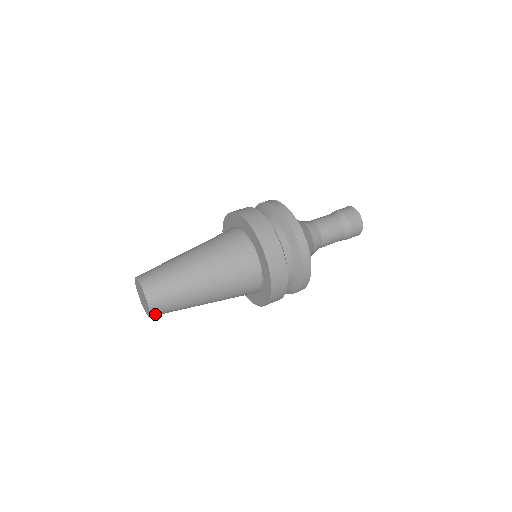
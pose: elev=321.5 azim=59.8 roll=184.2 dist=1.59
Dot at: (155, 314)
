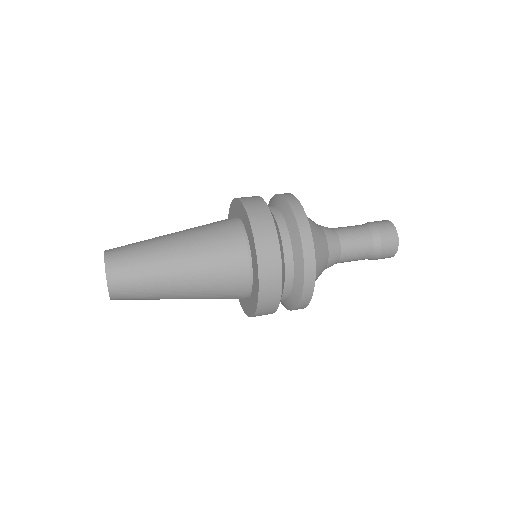
Dot at: (117, 299)
